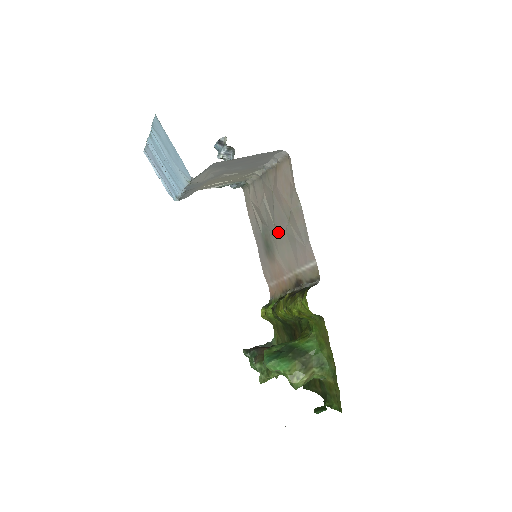
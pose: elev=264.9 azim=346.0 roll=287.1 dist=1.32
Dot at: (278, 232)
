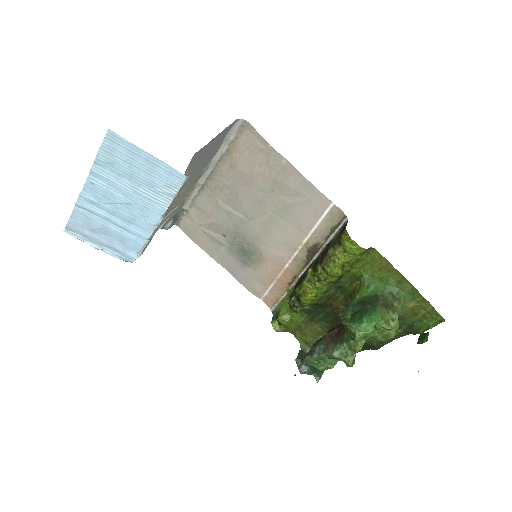
Dot at: (258, 222)
